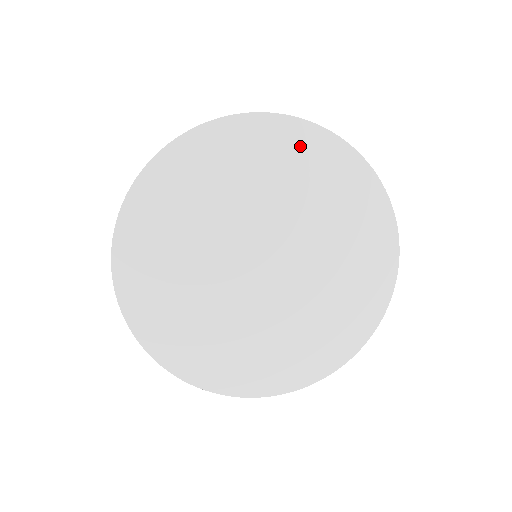
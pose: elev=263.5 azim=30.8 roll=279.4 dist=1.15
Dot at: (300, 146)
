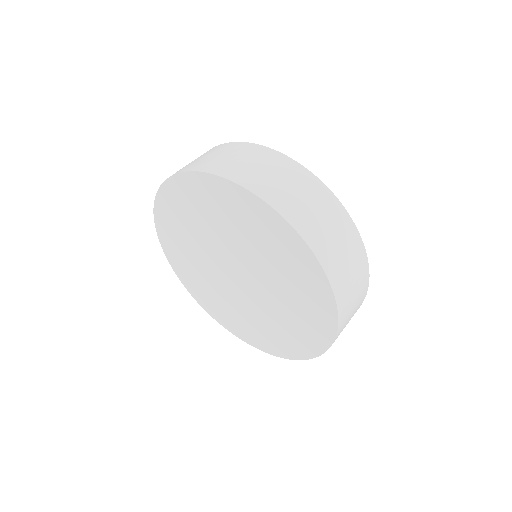
Dot at: (235, 201)
